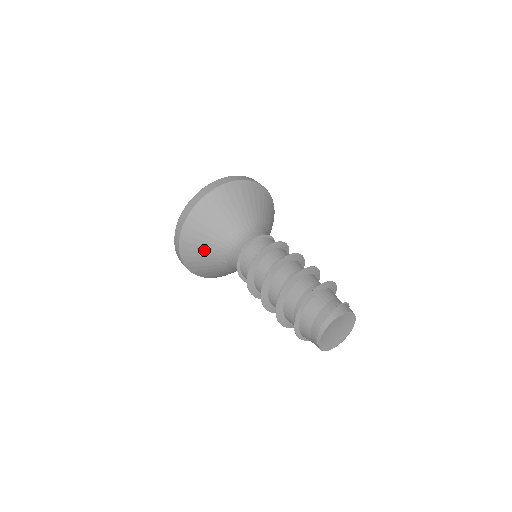
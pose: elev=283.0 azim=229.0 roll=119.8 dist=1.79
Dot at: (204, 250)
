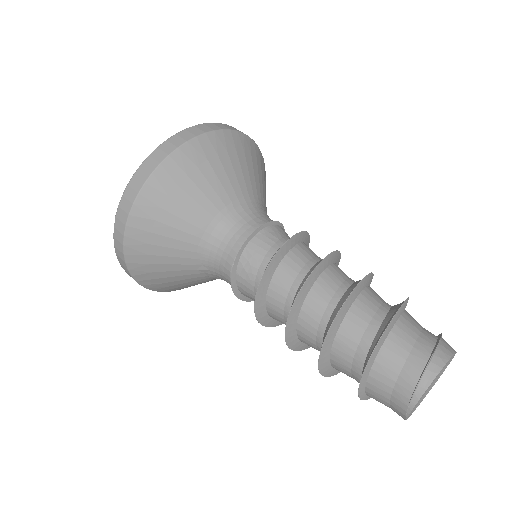
Dot at: (169, 252)
